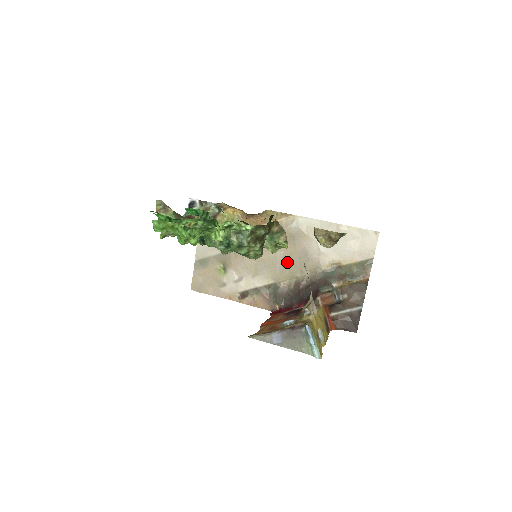
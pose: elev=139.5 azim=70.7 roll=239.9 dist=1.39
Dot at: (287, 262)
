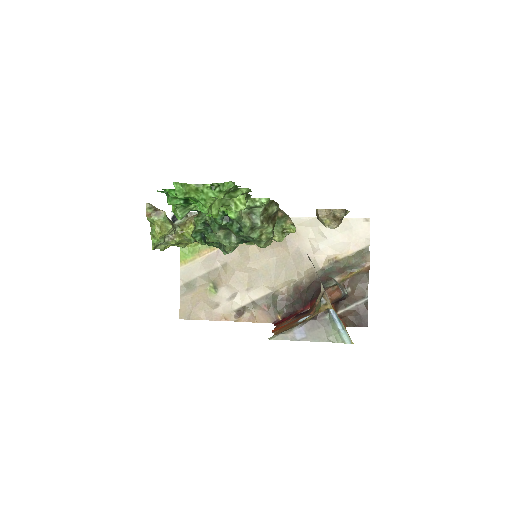
Dot at: (282, 267)
